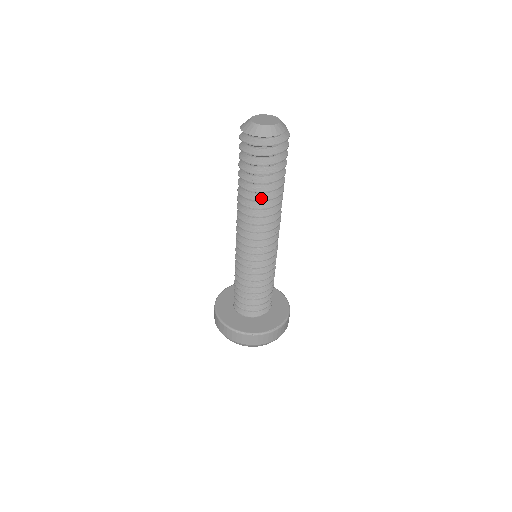
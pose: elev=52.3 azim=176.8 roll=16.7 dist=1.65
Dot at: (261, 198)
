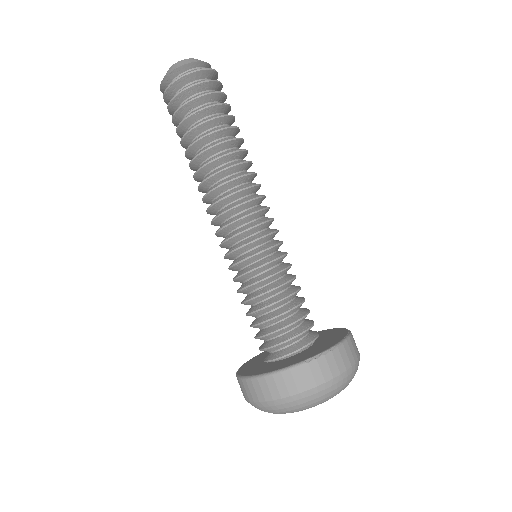
Dot at: (227, 139)
